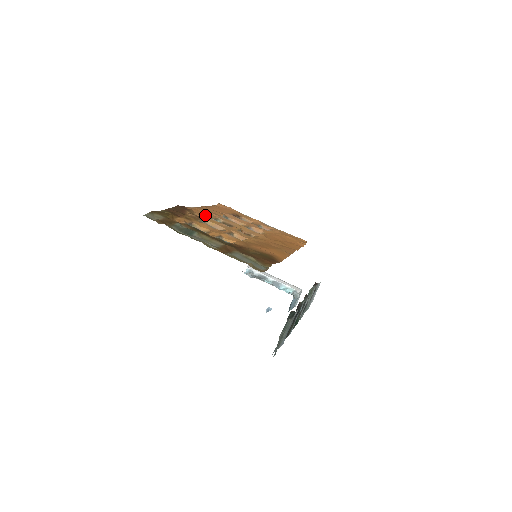
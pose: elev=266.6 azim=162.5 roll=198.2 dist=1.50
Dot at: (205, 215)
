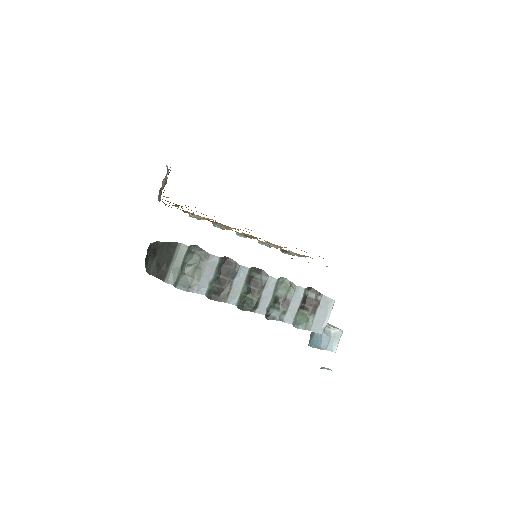
Dot at: occluded
